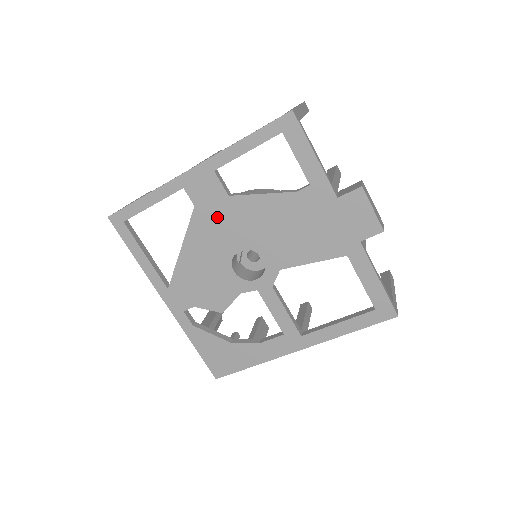
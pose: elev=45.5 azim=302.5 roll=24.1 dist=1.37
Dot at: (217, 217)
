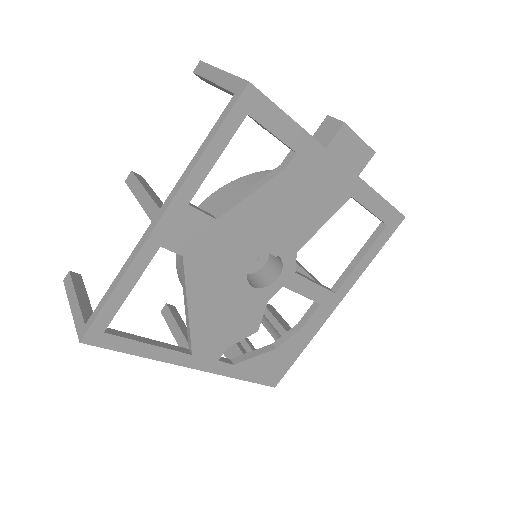
Dot at: (213, 250)
